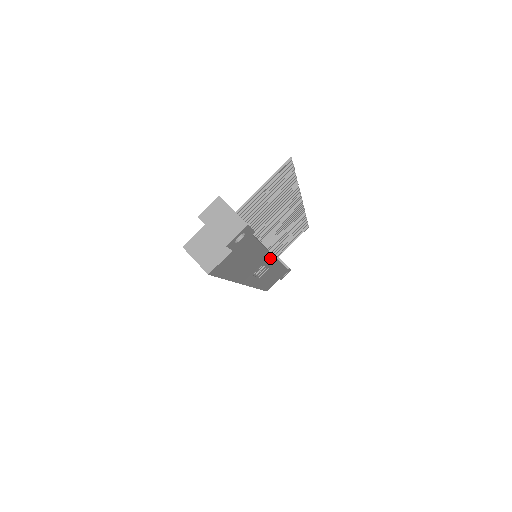
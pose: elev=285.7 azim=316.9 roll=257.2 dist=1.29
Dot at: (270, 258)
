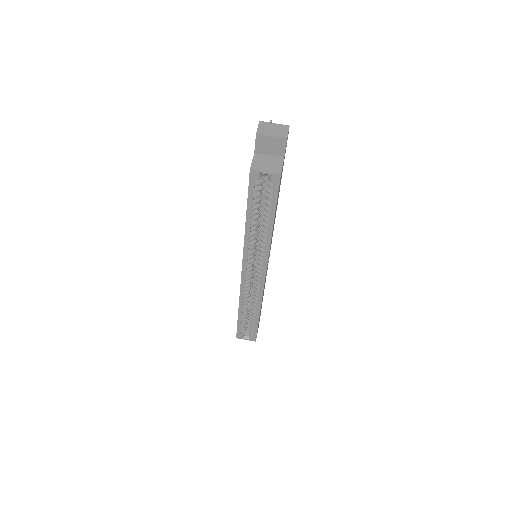
Dot at: (271, 243)
